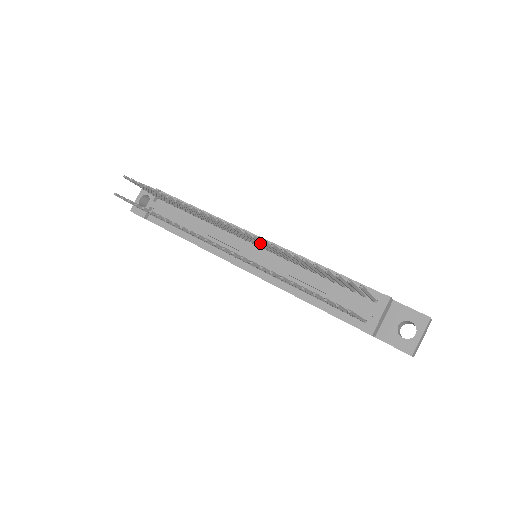
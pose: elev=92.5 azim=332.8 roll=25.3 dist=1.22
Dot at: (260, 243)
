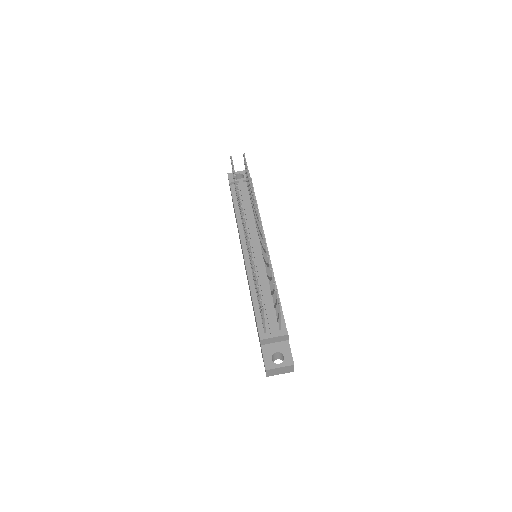
Dot at: (263, 246)
